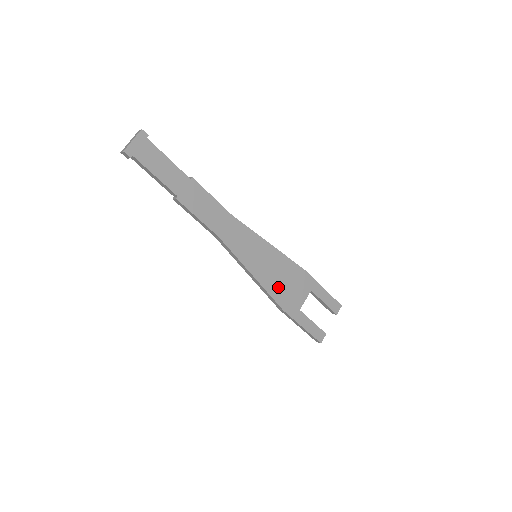
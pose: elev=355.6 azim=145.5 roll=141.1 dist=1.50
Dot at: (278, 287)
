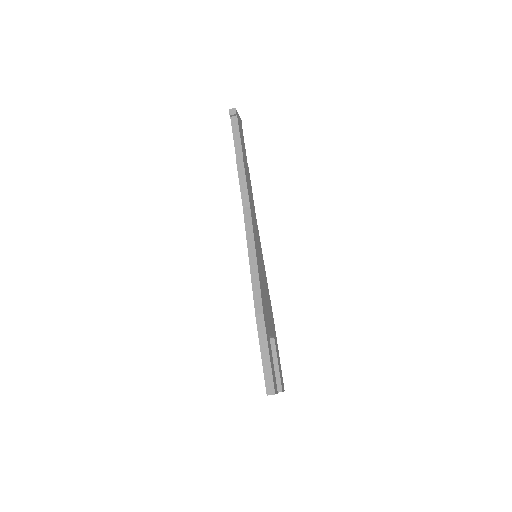
Dot at: (263, 294)
